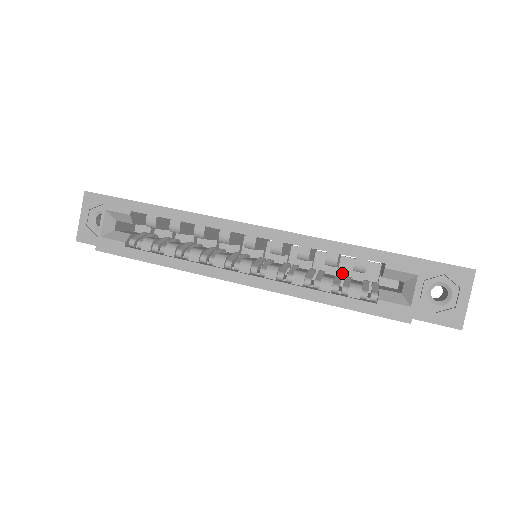
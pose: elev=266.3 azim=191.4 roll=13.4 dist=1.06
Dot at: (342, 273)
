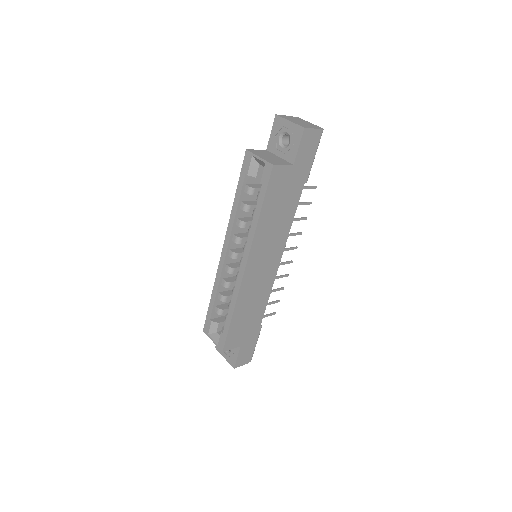
Dot at: occluded
